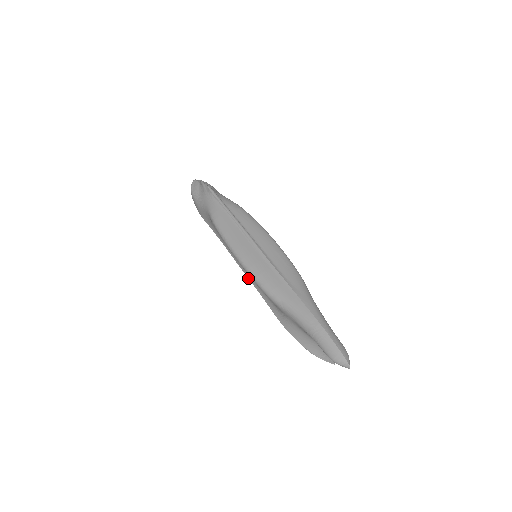
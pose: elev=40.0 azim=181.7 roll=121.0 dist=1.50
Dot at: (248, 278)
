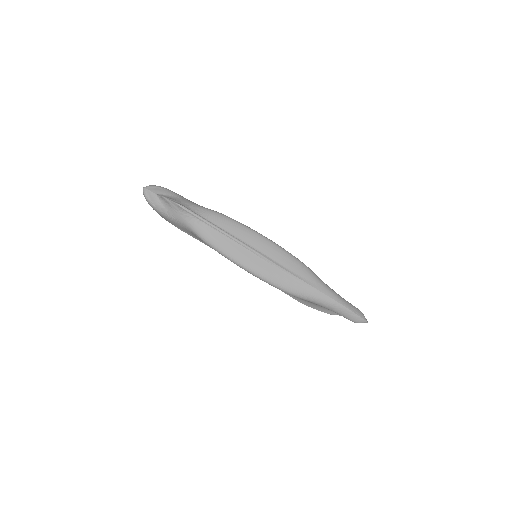
Dot at: occluded
